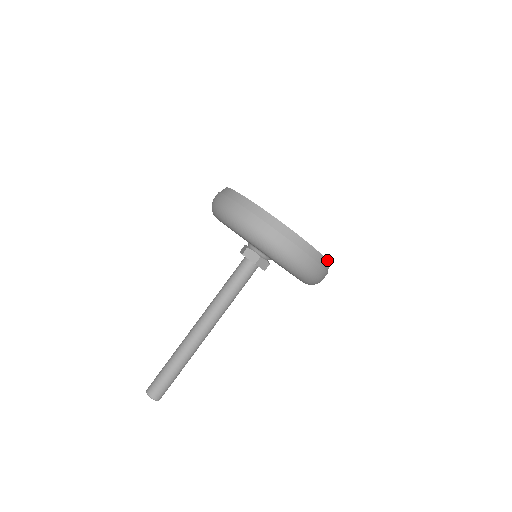
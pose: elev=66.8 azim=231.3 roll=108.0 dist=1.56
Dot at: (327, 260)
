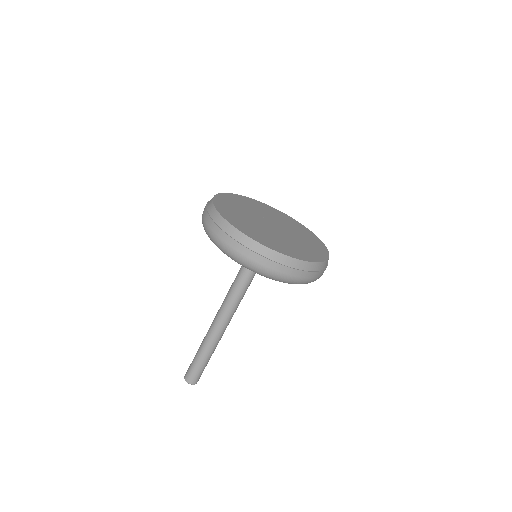
Dot at: occluded
